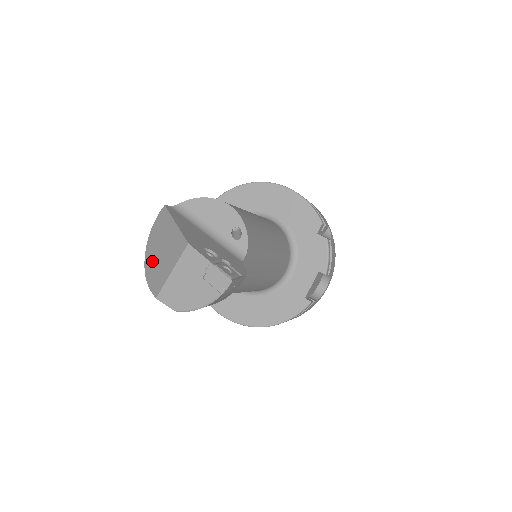
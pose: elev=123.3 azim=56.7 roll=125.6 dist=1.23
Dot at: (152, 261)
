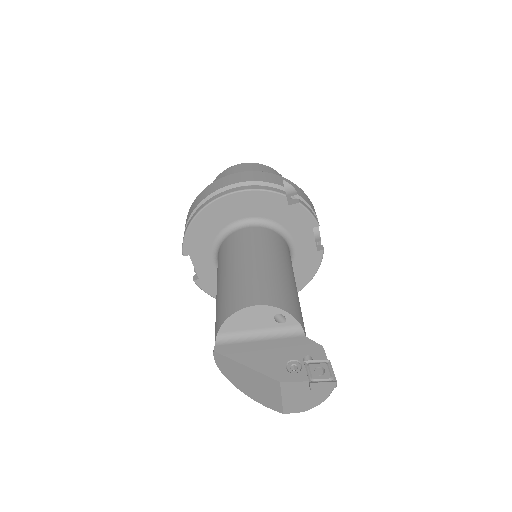
Dot at: (248, 390)
